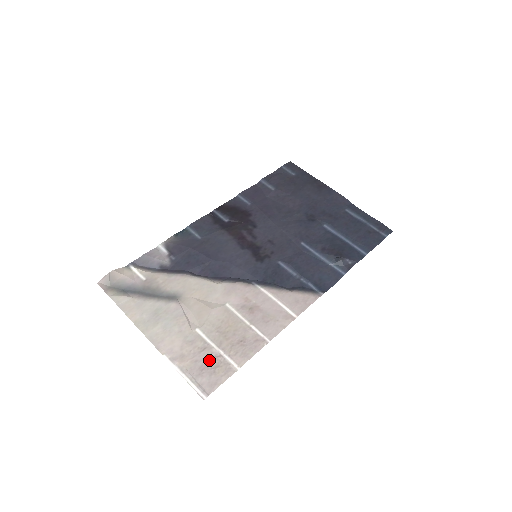
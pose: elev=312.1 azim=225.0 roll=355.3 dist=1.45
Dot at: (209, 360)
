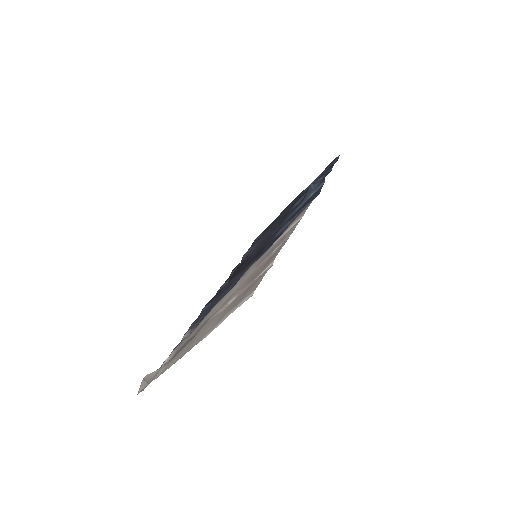
Dot at: (245, 291)
